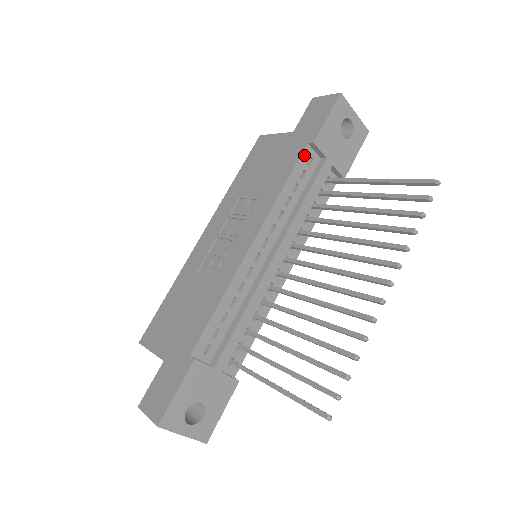
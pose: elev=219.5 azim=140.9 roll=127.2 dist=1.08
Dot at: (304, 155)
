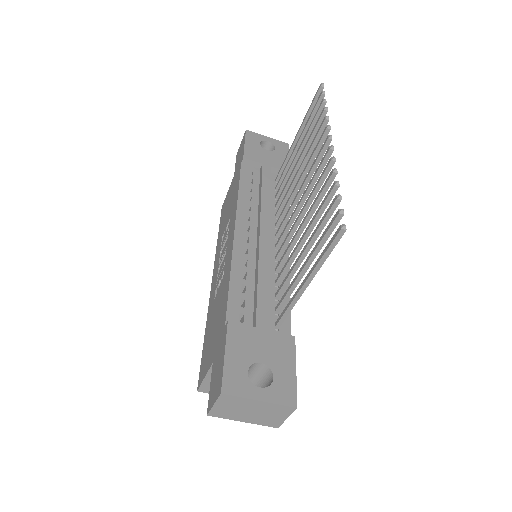
Dot at: (243, 170)
